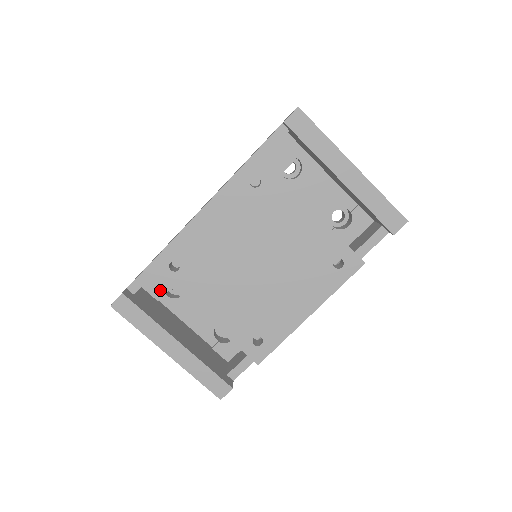
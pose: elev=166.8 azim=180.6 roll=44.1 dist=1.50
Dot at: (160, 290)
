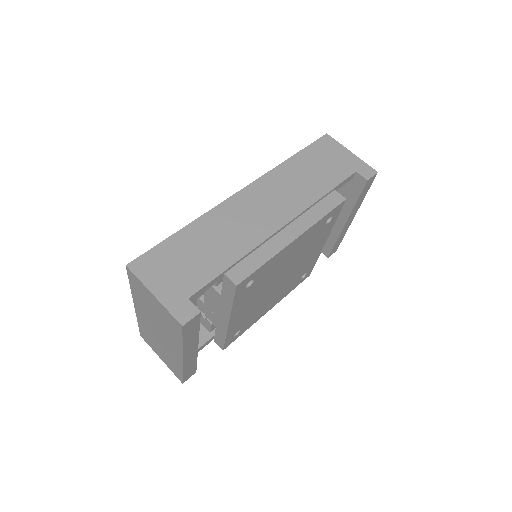
Dot at: occluded
